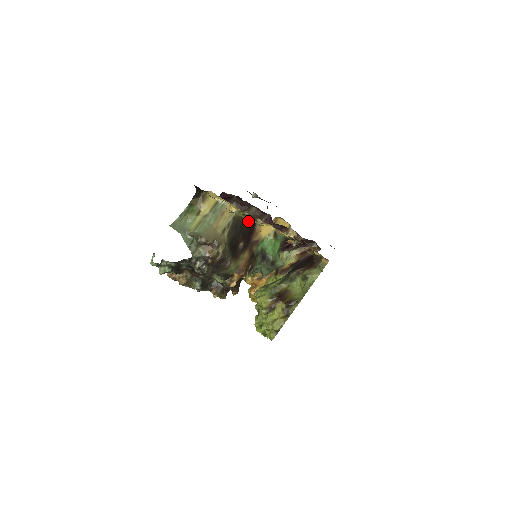
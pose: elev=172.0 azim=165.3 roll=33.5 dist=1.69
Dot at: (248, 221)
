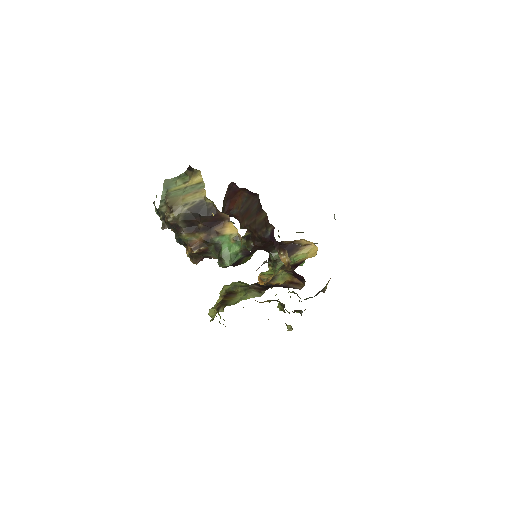
Dot at: (214, 211)
